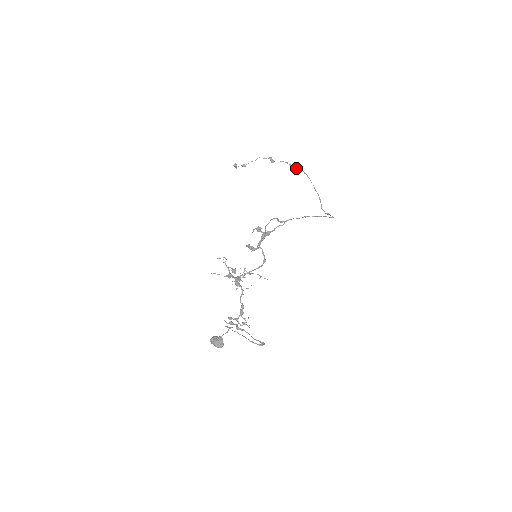
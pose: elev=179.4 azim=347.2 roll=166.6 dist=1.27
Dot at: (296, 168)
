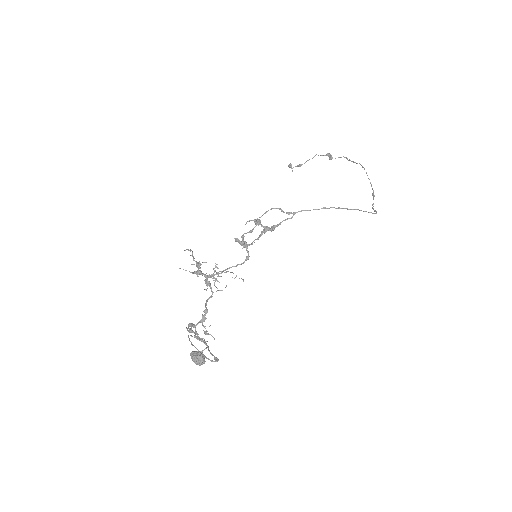
Dot at: (355, 162)
